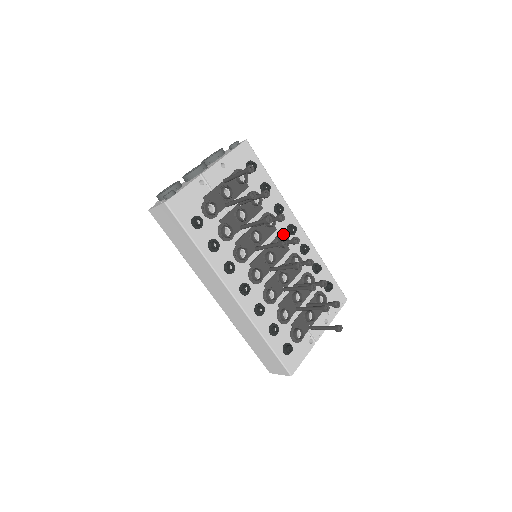
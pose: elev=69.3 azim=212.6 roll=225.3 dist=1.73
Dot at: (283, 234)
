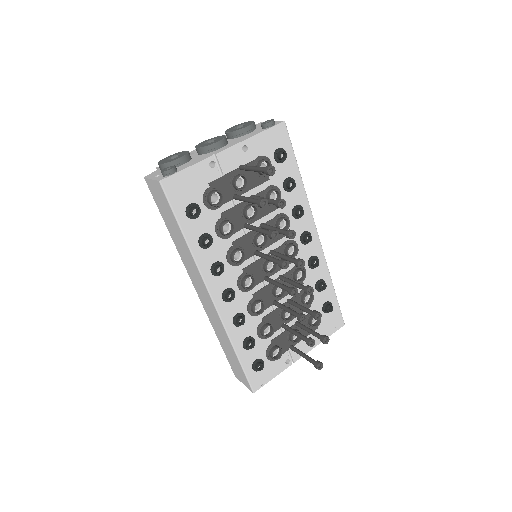
Dot at: (294, 241)
